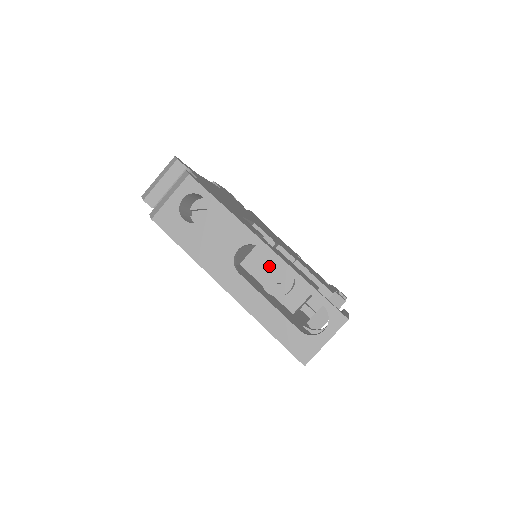
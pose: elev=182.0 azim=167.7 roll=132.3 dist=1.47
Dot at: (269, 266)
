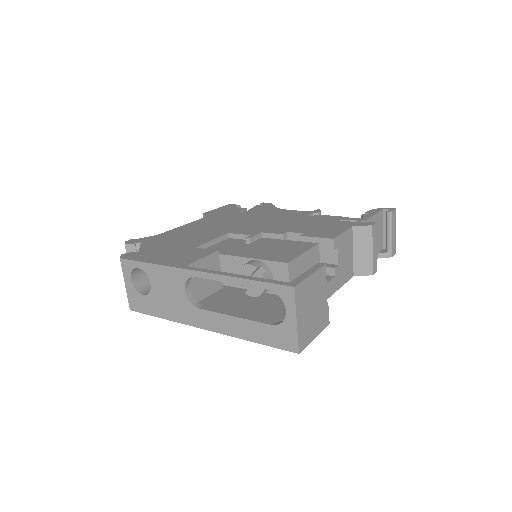
Dot at: occluded
